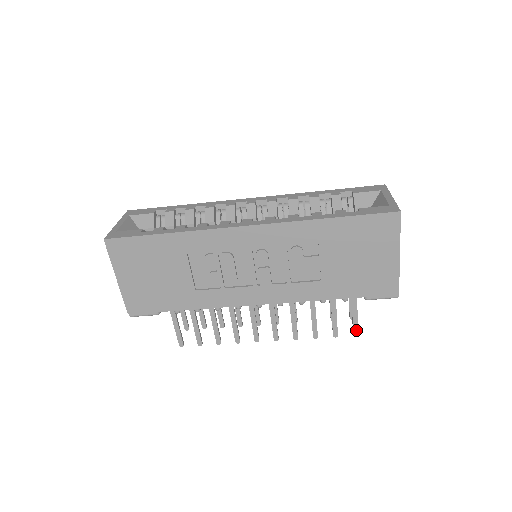
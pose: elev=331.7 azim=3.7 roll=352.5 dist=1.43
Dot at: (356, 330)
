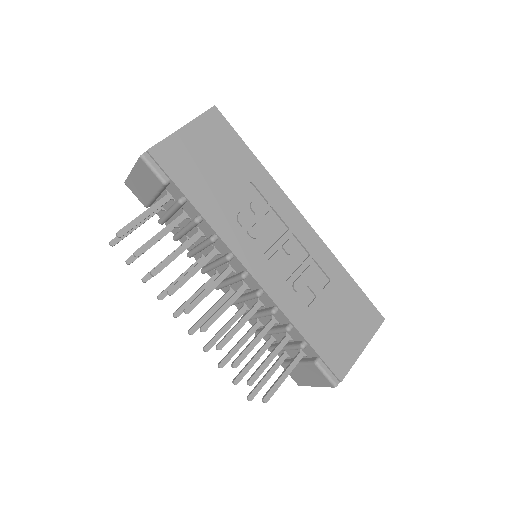
Dot at: (270, 395)
